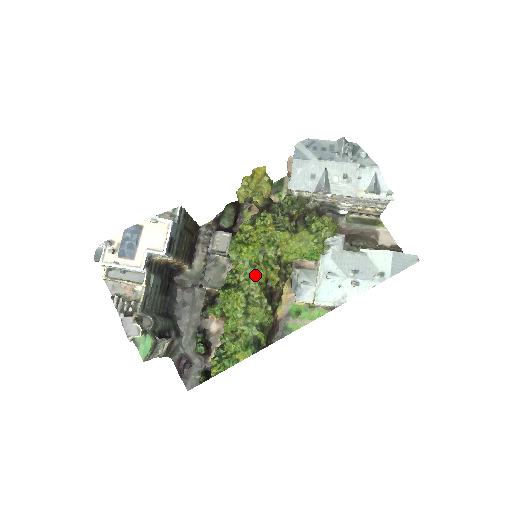
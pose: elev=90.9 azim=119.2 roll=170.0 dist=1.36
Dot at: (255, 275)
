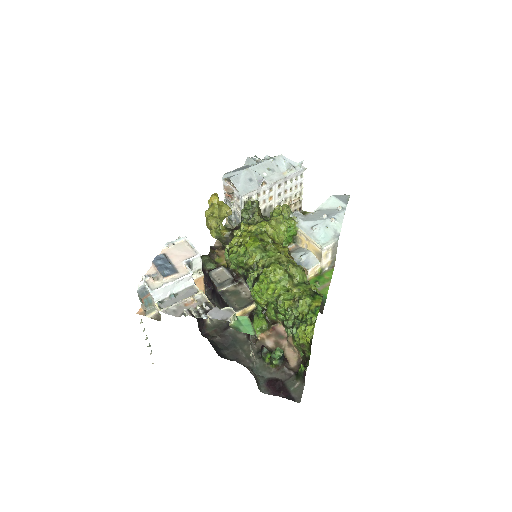
Dot at: (270, 252)
